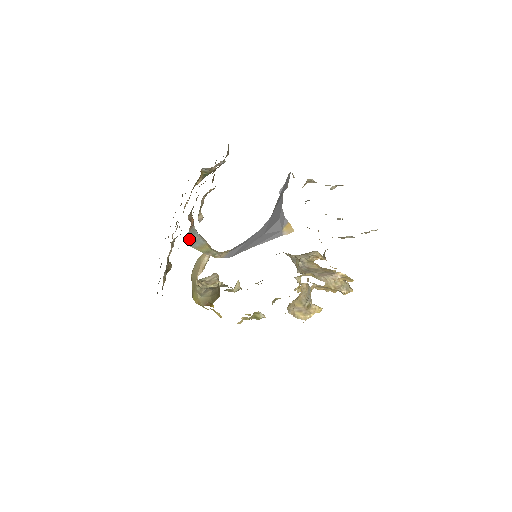
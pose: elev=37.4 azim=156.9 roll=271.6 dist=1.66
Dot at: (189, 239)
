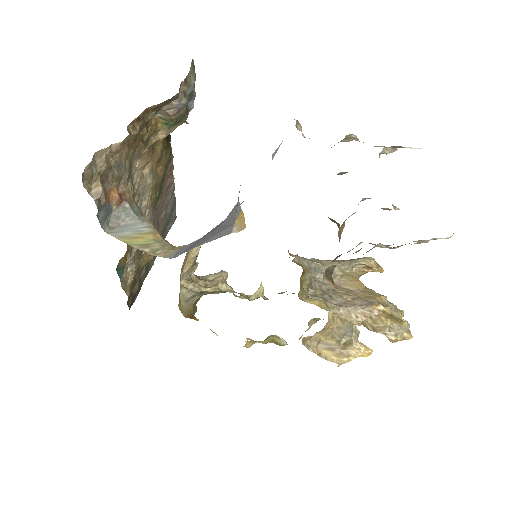
Dot at: (114, 223)
